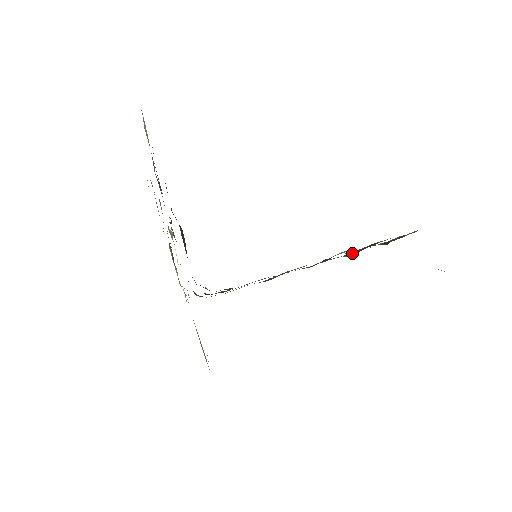
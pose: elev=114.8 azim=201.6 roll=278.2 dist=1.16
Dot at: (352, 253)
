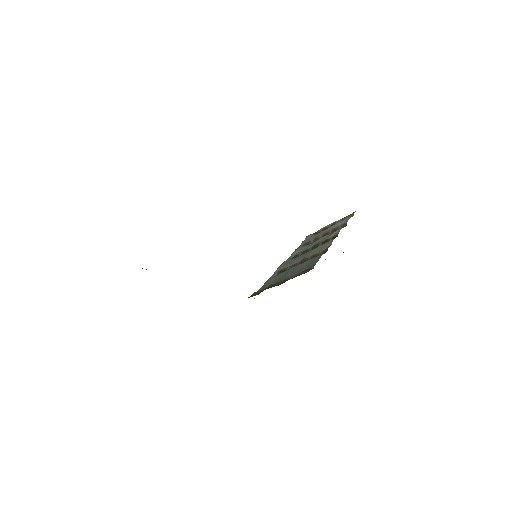
Dot at: (309, 242)
